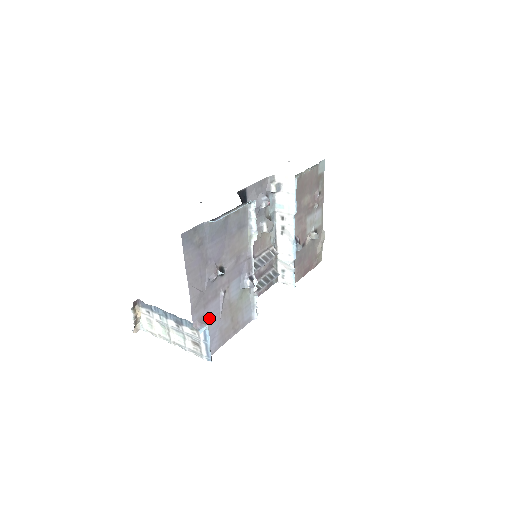
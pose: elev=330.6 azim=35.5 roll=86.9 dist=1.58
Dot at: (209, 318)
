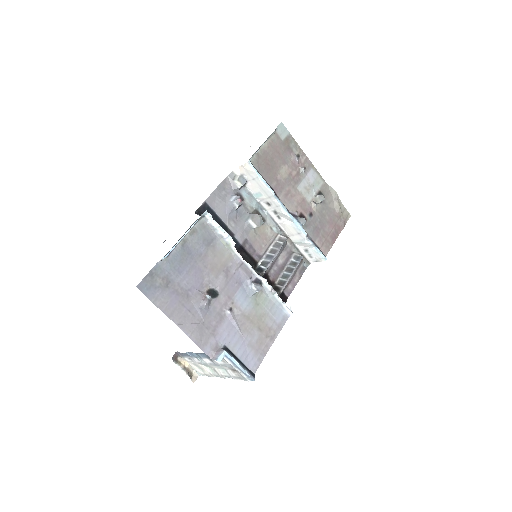
Dot at: (227, 342)
